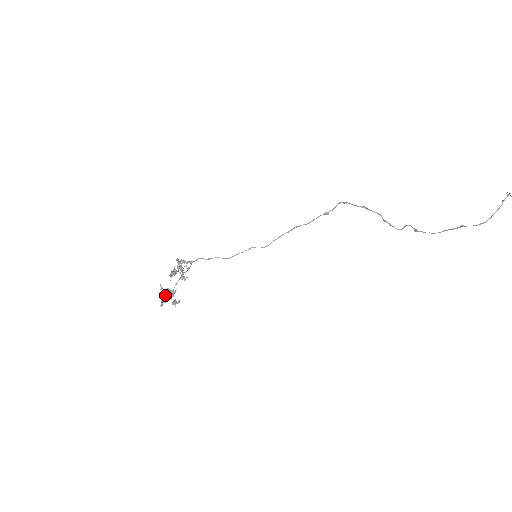
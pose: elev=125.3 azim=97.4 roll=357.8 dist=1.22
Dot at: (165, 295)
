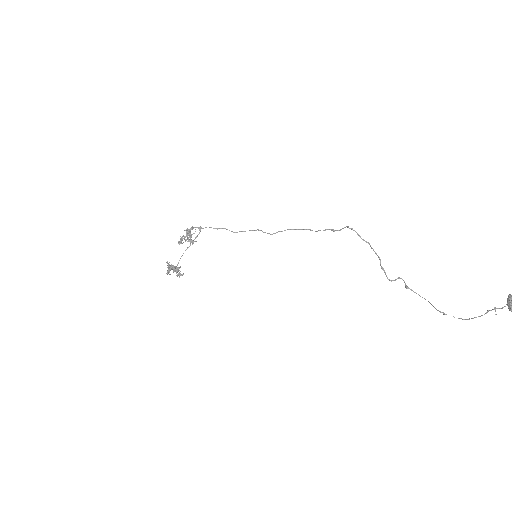
Dot at: (171, 268)
